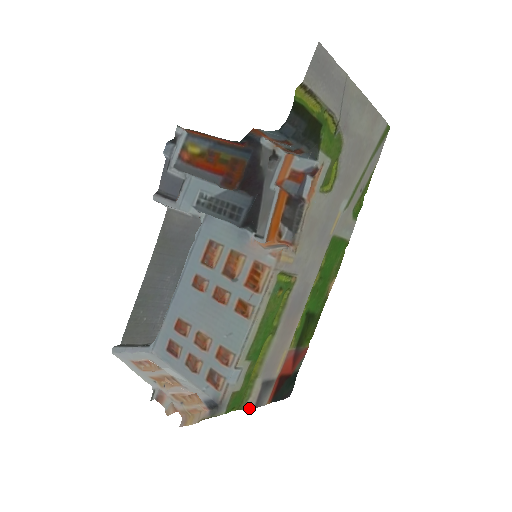
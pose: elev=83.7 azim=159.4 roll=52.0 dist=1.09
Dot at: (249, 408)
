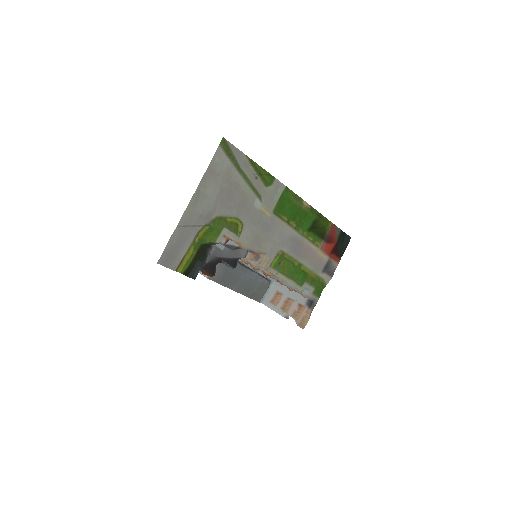
Dot at: occluded
